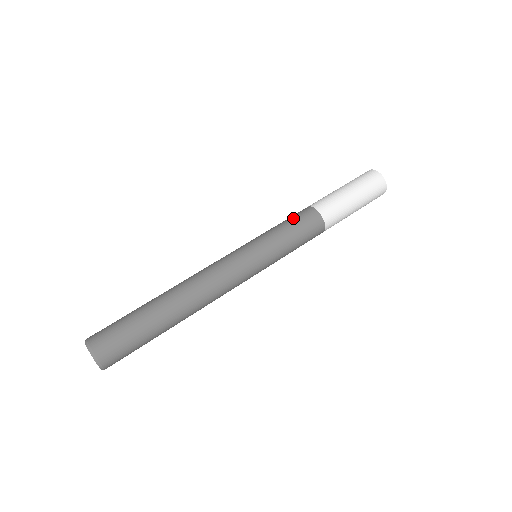
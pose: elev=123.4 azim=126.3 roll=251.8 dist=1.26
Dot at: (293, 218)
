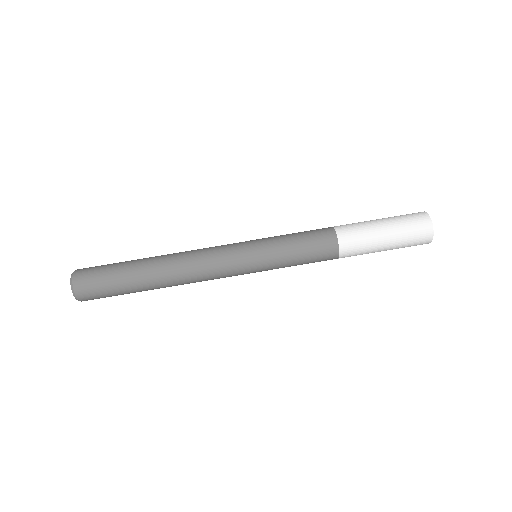
Dot at: (308, 232)
